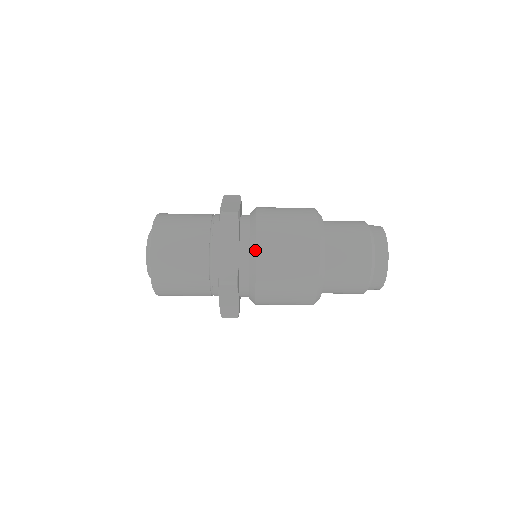
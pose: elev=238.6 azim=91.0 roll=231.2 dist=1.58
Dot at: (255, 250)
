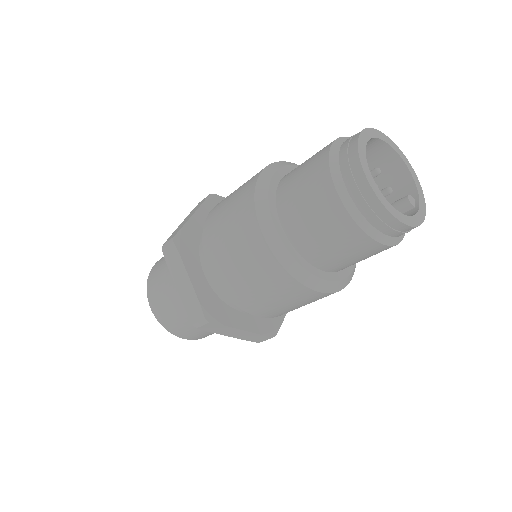
Dot at: occluded
